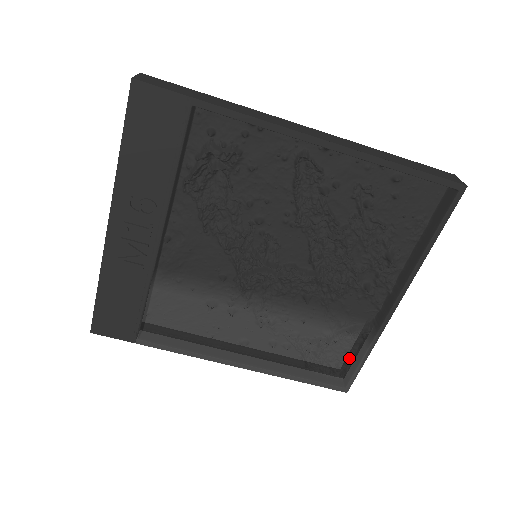
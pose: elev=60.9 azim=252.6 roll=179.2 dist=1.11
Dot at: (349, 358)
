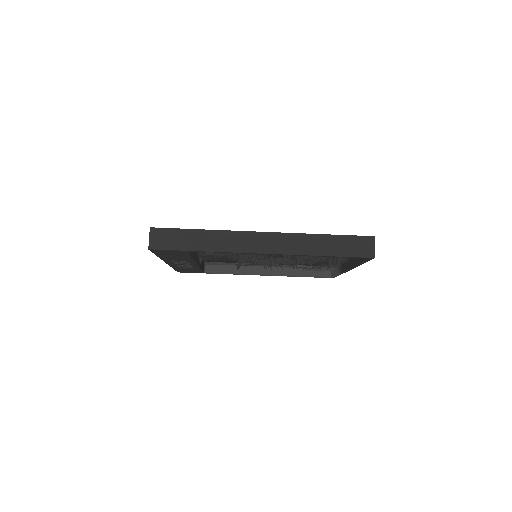
Dot at: occluded
